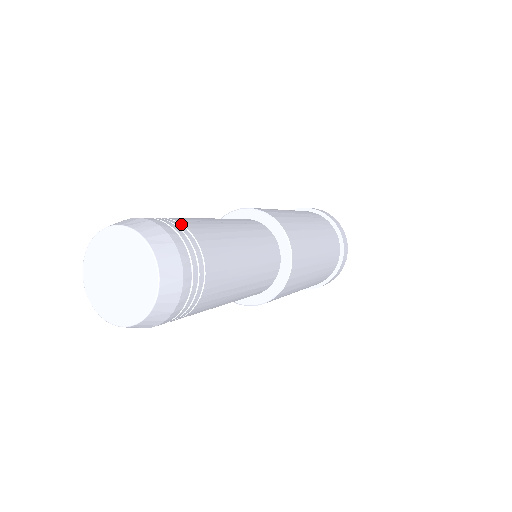
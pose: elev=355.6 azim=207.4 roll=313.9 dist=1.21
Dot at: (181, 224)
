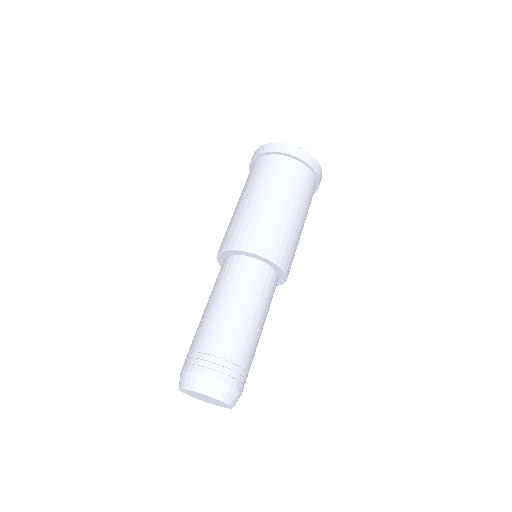
Dot at: (248, 371)
